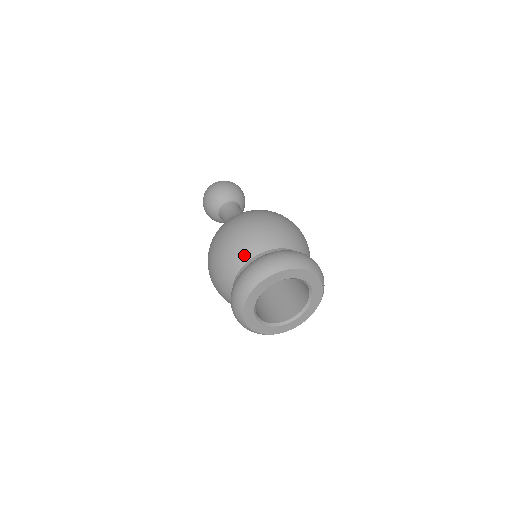
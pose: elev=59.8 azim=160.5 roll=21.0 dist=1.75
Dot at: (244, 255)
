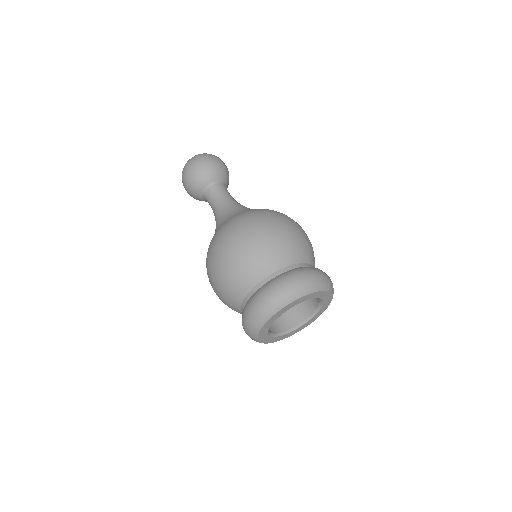
Dot at: (234, 305)
